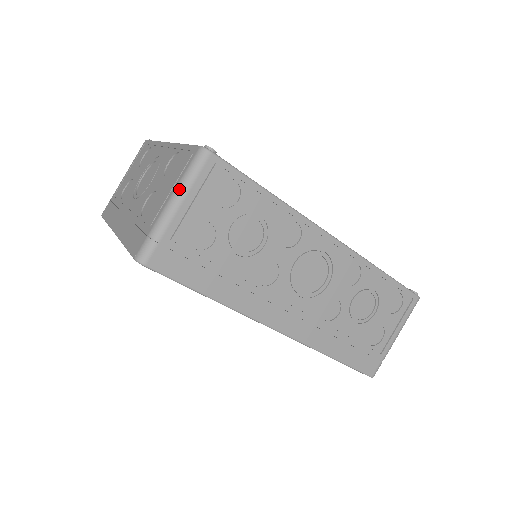
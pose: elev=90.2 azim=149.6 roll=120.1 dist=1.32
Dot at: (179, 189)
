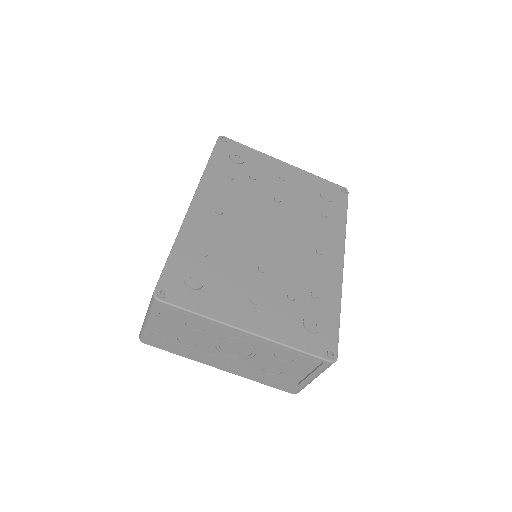
Dot at: occluded
